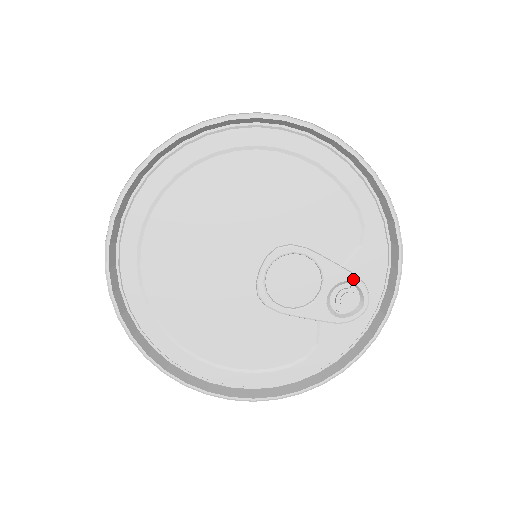
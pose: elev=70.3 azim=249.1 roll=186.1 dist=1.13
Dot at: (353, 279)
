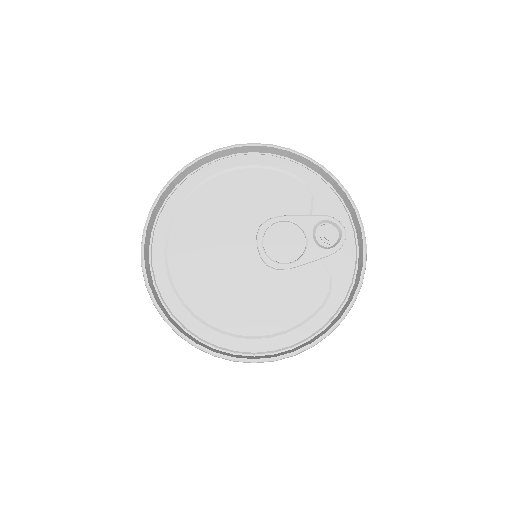
Dot at: (322, 218)
